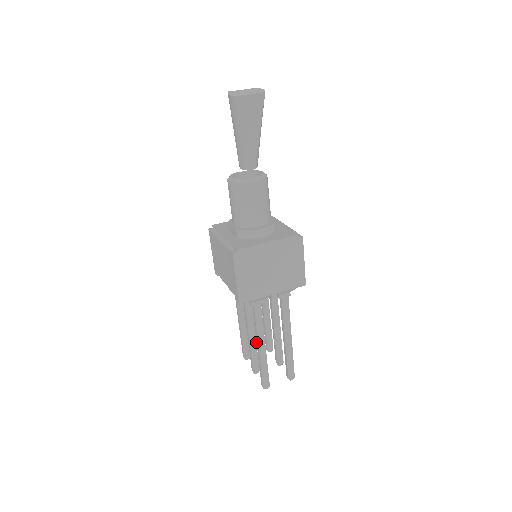
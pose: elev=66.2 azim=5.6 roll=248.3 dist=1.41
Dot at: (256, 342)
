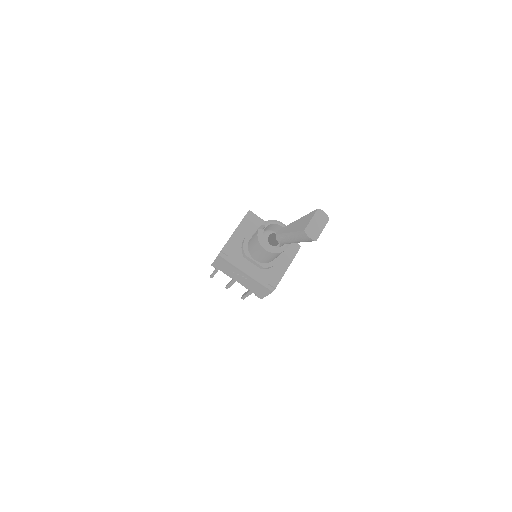
Dot at: (249, 292)
